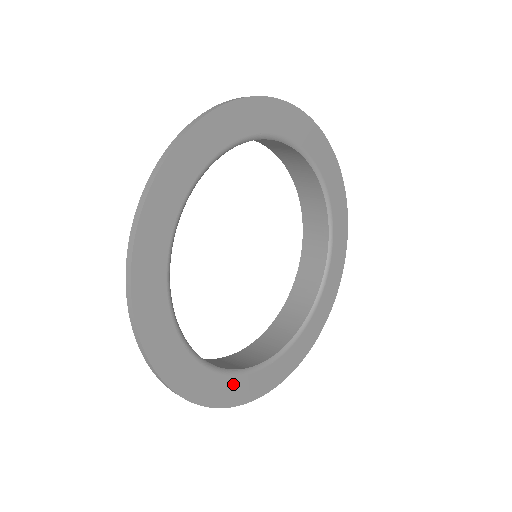
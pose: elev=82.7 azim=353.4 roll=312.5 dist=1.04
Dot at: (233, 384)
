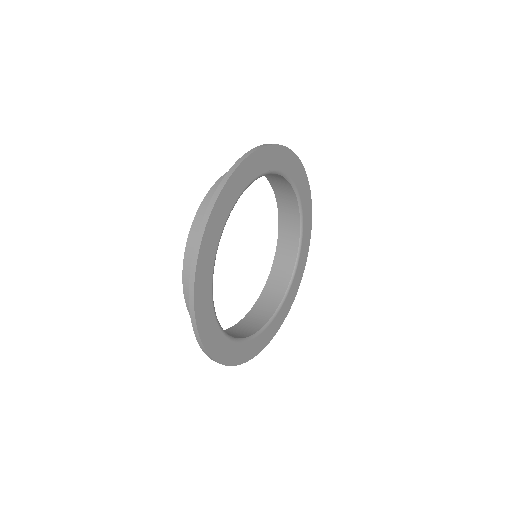
Dot at: (240, 349)
